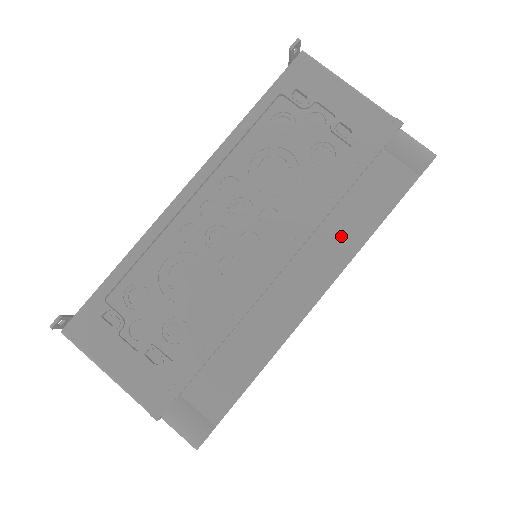
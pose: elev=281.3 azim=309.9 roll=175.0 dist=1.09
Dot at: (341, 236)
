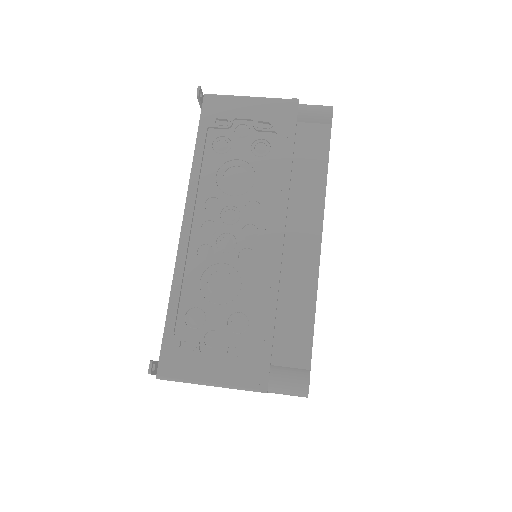
Dot at: (308, 191)
